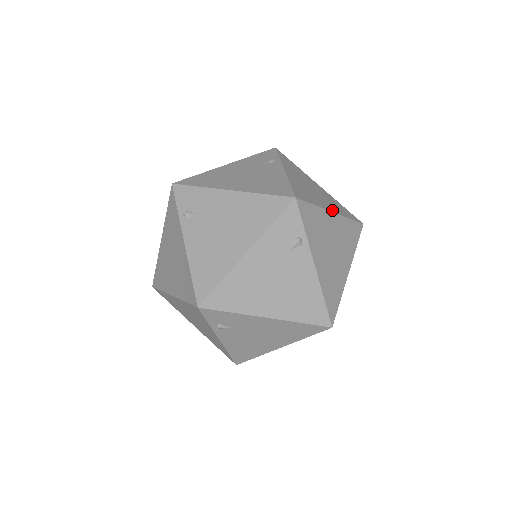
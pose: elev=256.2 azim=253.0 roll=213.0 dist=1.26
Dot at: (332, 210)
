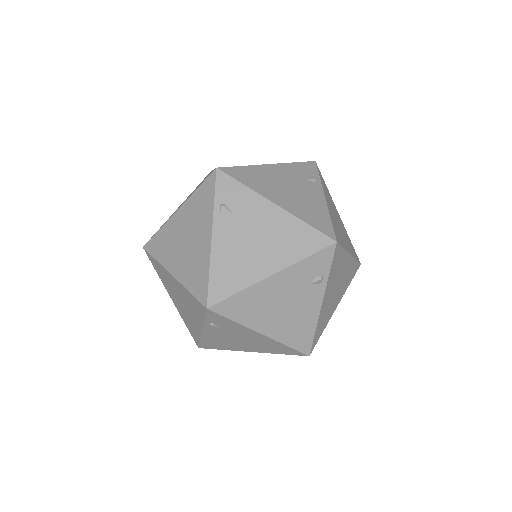
Dot at: (337, 304)
